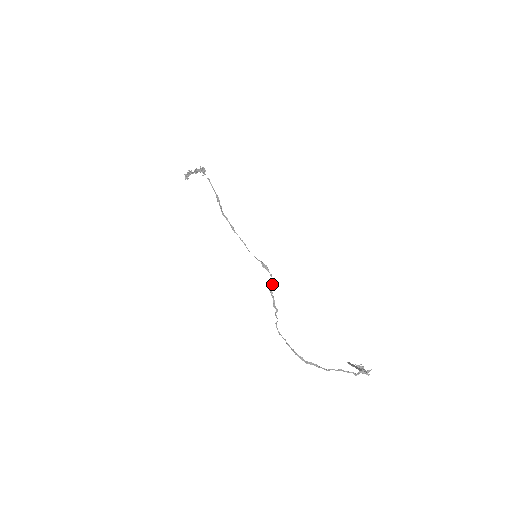
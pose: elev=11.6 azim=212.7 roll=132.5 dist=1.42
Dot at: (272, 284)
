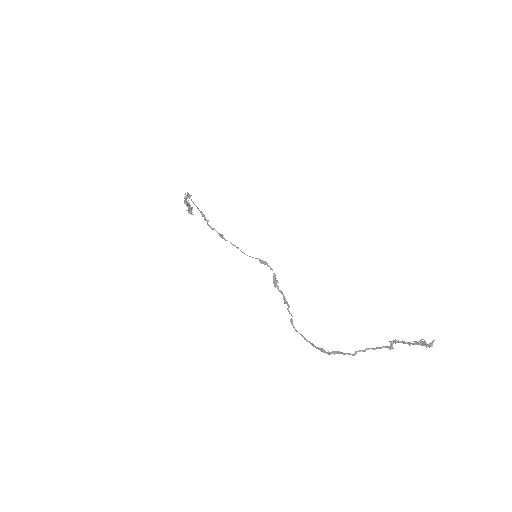
Dot at: (275, 278)
